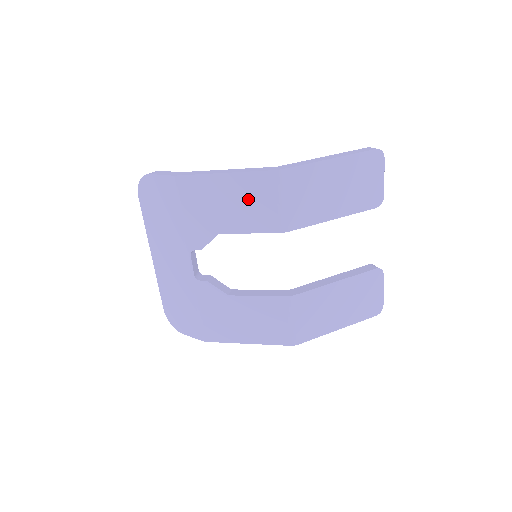
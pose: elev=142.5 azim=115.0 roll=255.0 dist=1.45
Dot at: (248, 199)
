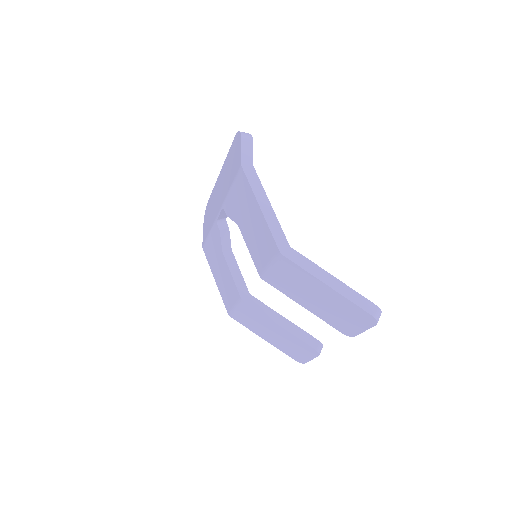
Dot at: (259, 237)
